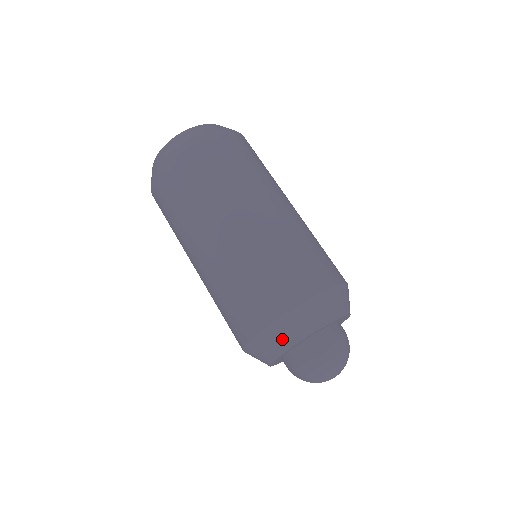
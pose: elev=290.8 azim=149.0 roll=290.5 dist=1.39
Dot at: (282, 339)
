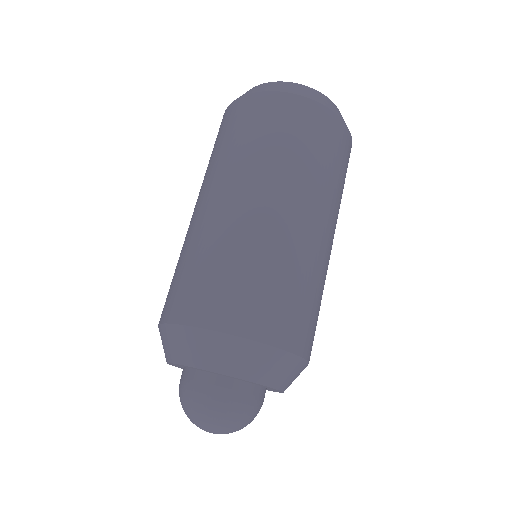
Dot at: (165, 347)
